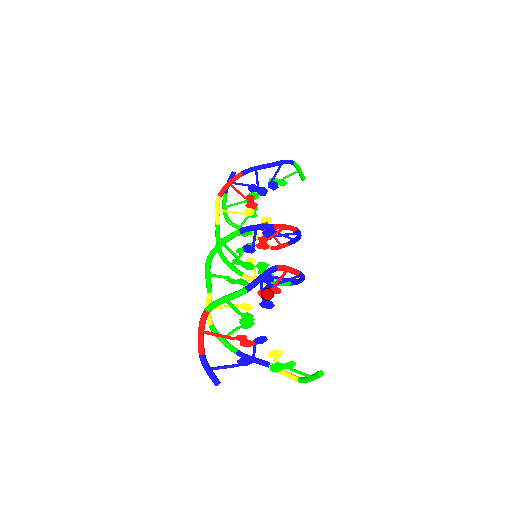
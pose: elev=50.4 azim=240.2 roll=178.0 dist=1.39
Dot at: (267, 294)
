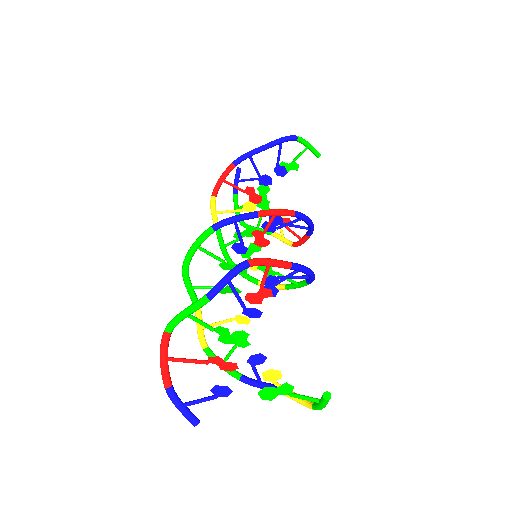
Dot at: (258, 299)
